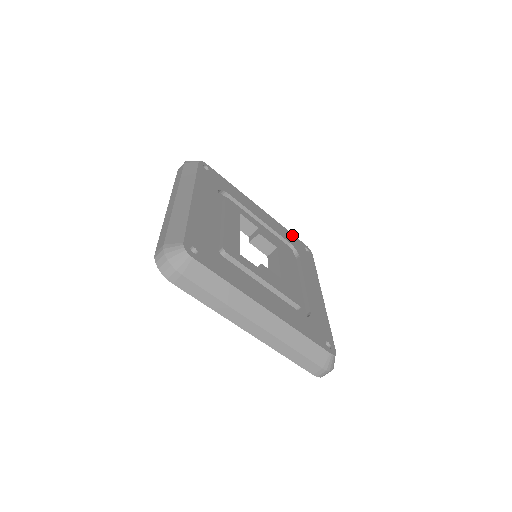
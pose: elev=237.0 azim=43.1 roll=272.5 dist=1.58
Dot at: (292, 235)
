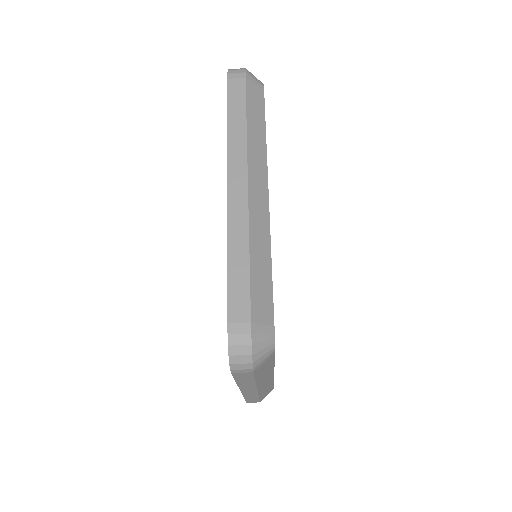
Dot at: occluded
